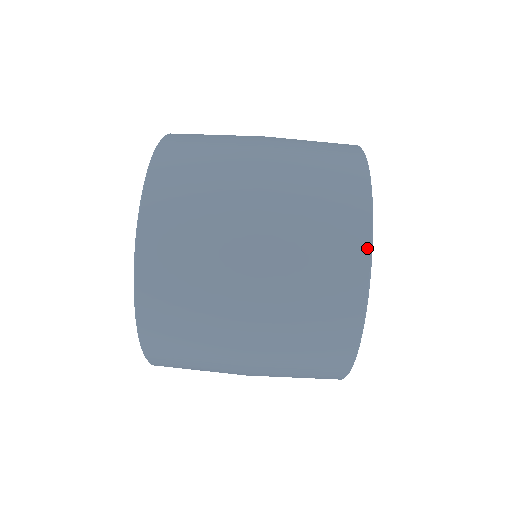
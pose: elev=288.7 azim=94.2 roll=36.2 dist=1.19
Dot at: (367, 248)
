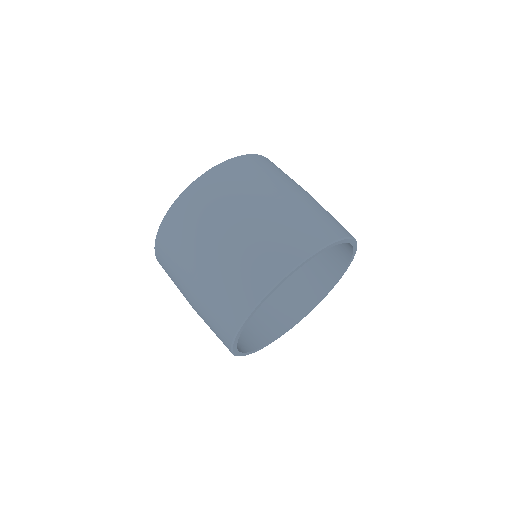
Dot at: (264, 293)
